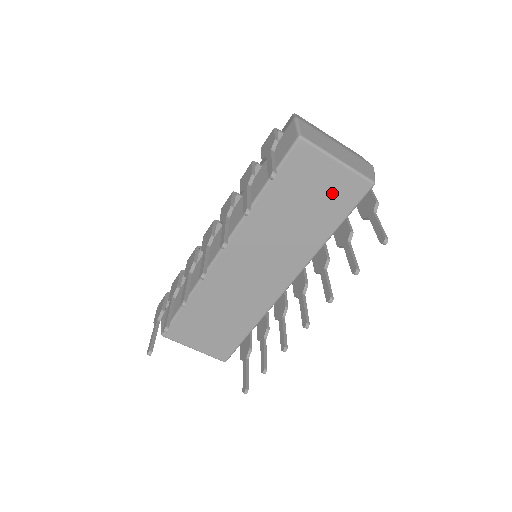
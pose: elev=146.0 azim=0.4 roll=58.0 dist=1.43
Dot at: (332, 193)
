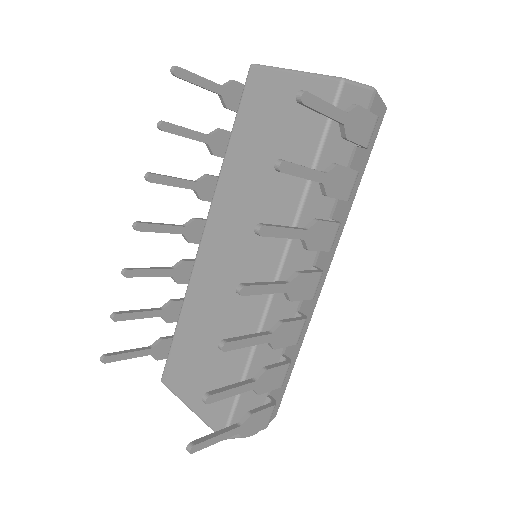
Dot at: (295, 115)
